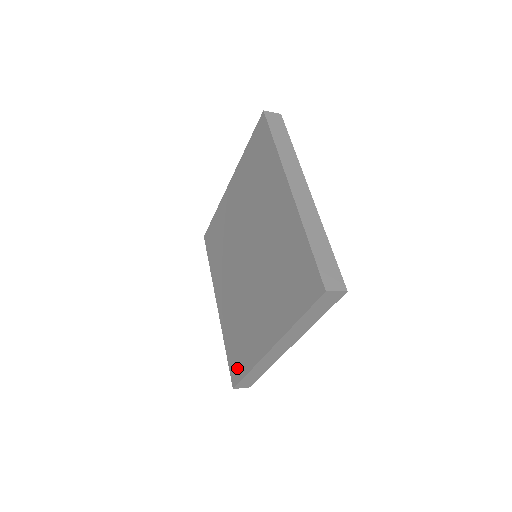
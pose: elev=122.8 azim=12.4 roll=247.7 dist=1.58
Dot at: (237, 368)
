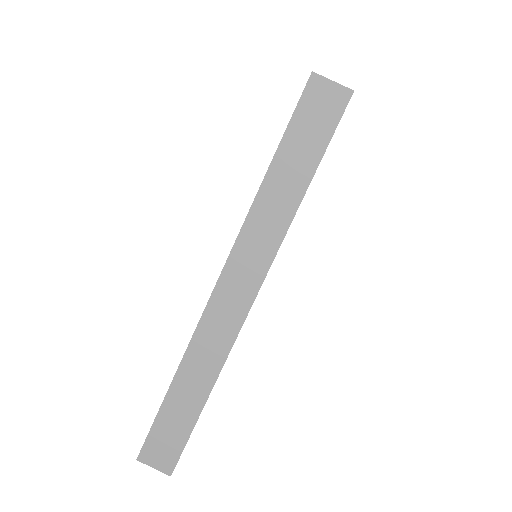
Dot at: occluded
